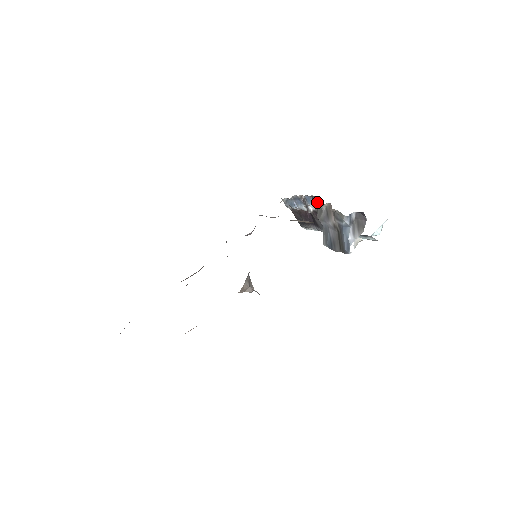
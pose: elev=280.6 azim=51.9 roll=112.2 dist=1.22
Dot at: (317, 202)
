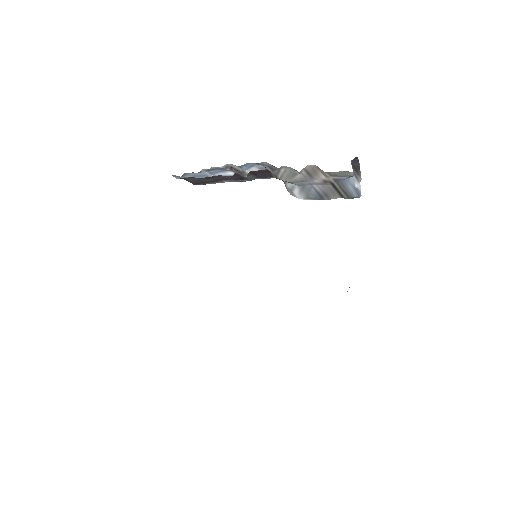
Dot at: (280, 168)
